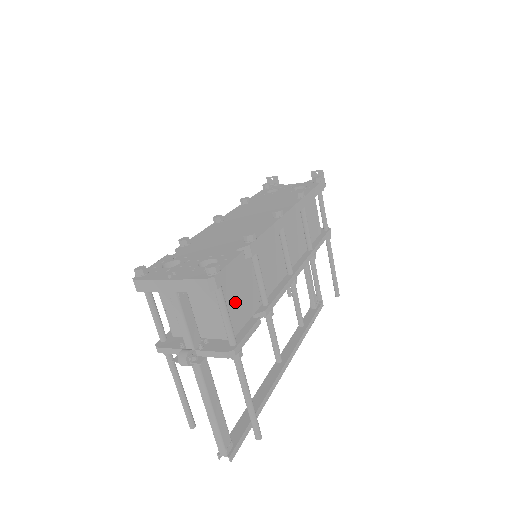
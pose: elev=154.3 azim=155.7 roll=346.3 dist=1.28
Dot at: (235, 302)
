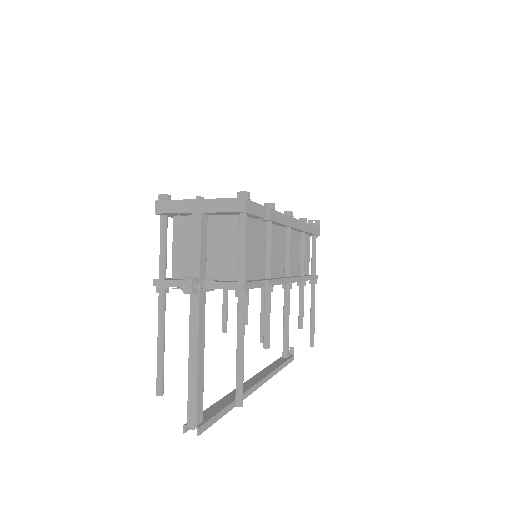
Dot at: (248, 250)
